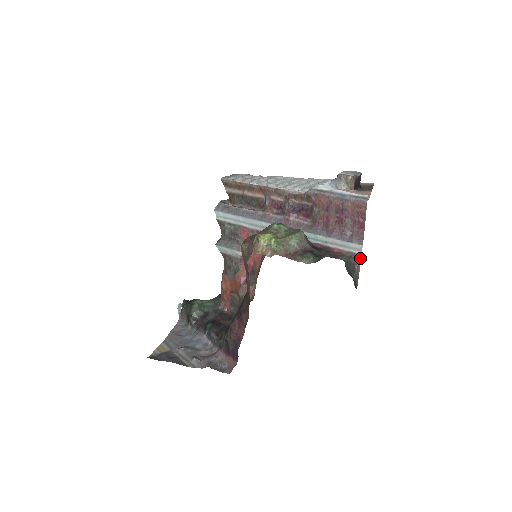
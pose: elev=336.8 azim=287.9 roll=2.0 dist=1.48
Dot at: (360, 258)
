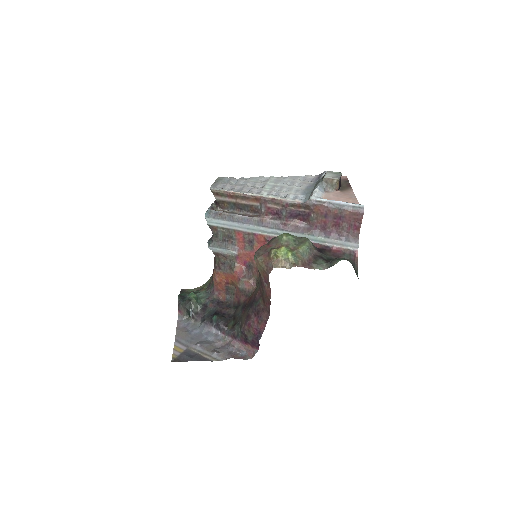
Dot at: (357, 254)
